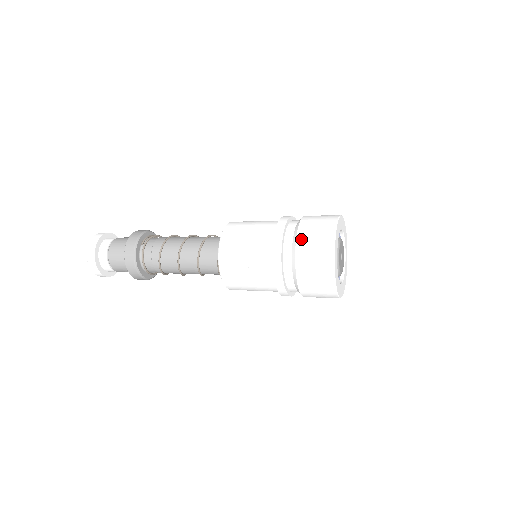
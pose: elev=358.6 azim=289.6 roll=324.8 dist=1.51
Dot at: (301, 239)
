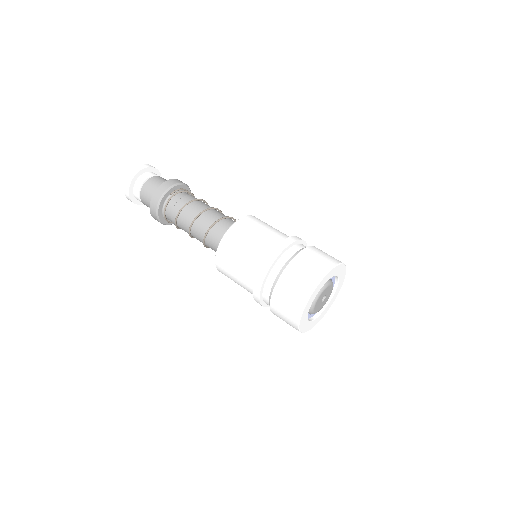
Dot at: (290, 269)
